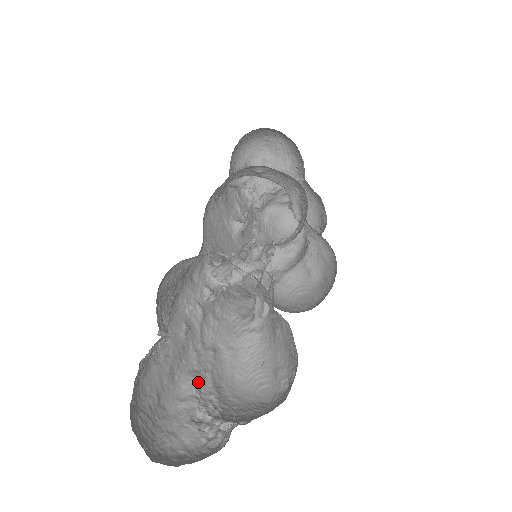
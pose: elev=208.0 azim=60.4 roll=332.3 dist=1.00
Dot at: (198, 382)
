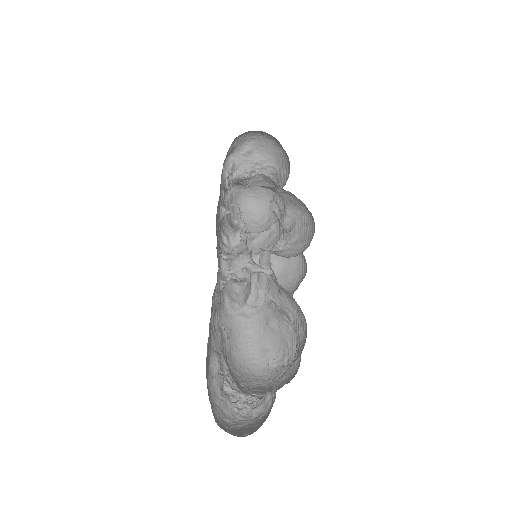
Dot at: (219, 361)
